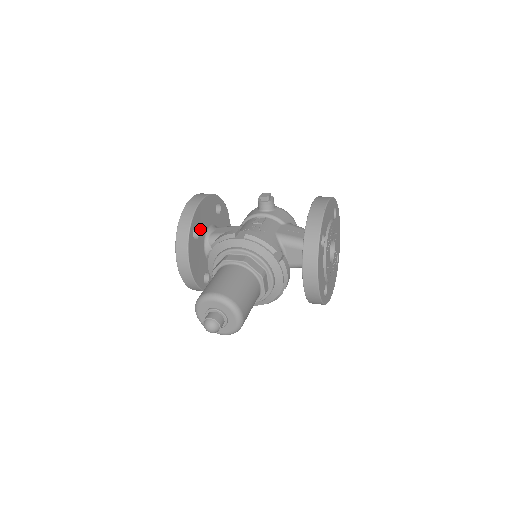
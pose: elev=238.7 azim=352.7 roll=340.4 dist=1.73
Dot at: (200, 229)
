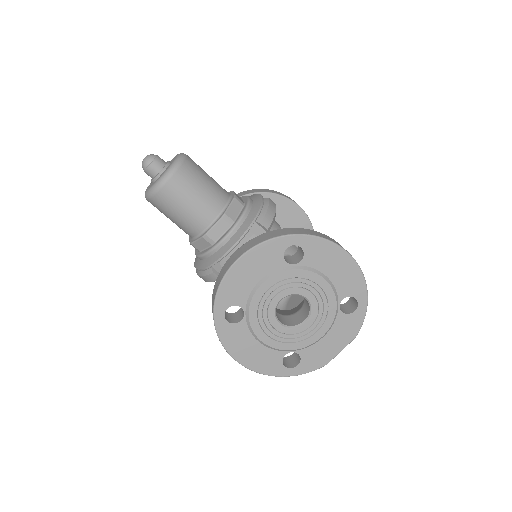
Dot at: occluded
